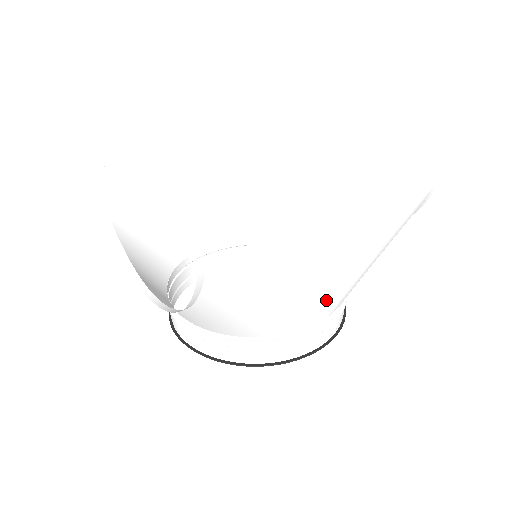
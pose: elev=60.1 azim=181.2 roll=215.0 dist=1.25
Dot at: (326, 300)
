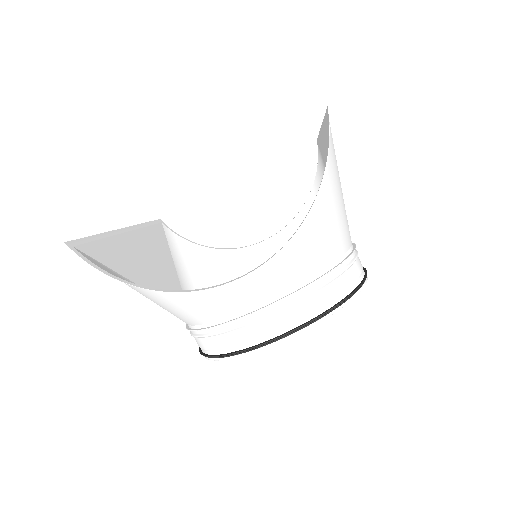
Dot at: occluded
